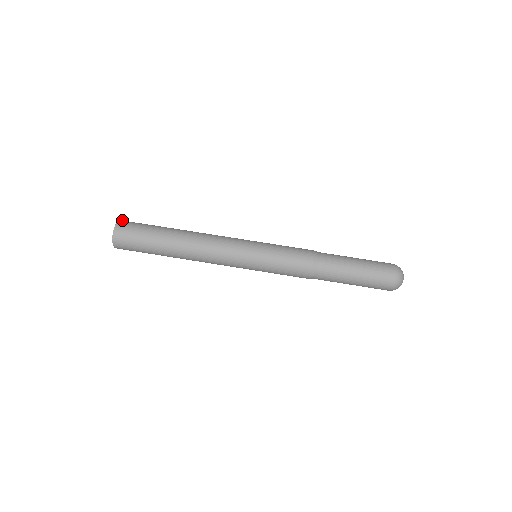
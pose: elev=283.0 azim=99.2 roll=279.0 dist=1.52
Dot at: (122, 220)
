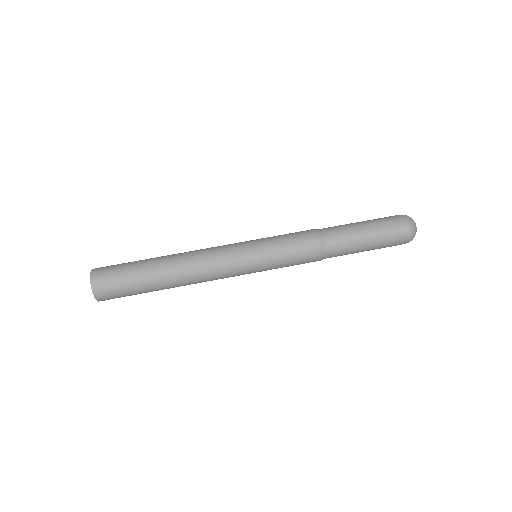
Dot at: (93, 272)
